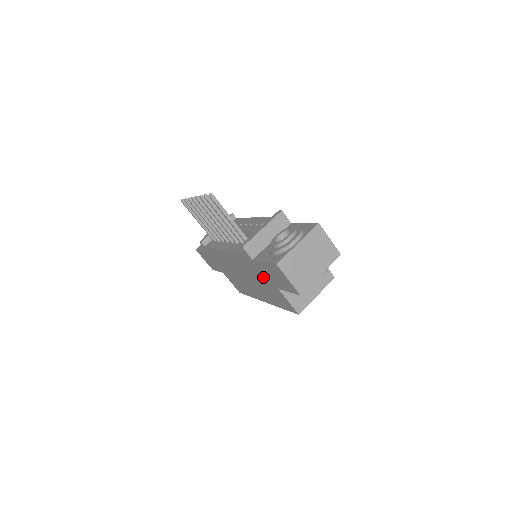
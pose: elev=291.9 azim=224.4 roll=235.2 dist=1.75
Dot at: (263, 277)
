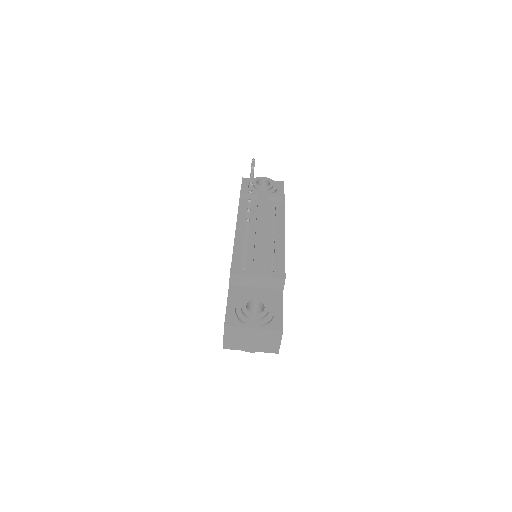
Dot at: occluded
